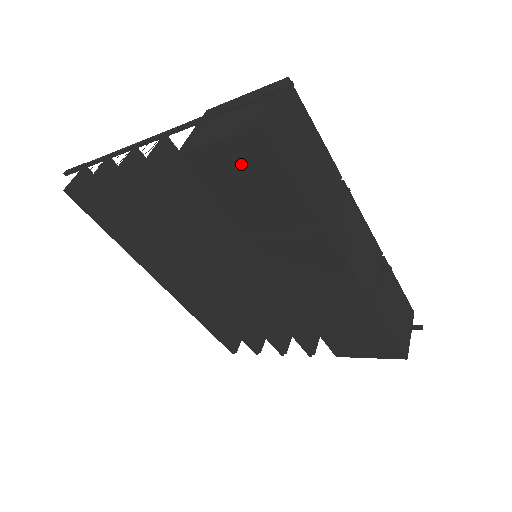
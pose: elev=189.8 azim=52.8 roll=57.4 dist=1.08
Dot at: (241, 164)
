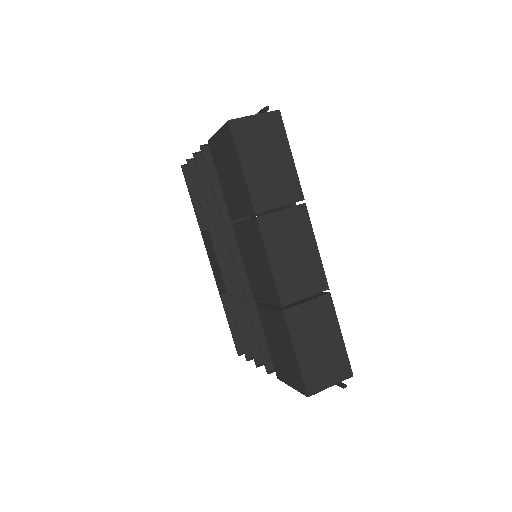
Dot at: (225, 151)
